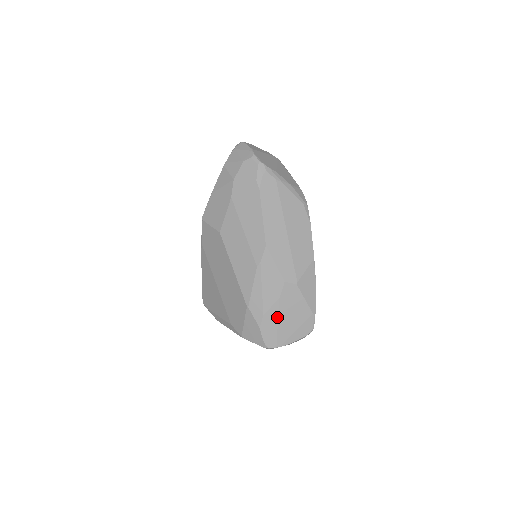
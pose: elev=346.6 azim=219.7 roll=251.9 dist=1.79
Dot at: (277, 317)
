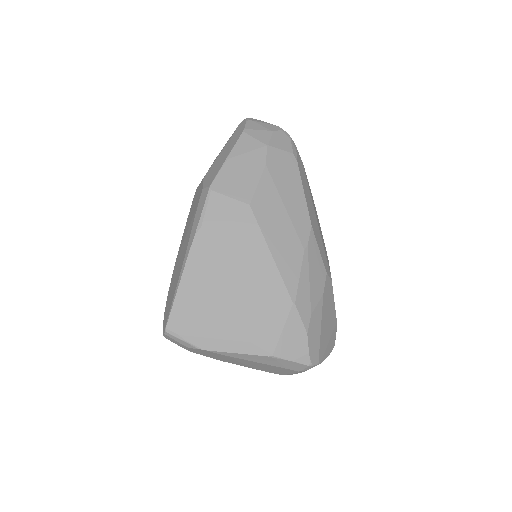
Dot at: (321, 319)
